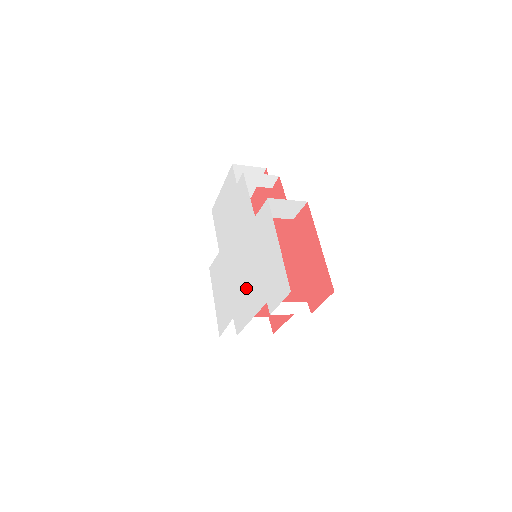
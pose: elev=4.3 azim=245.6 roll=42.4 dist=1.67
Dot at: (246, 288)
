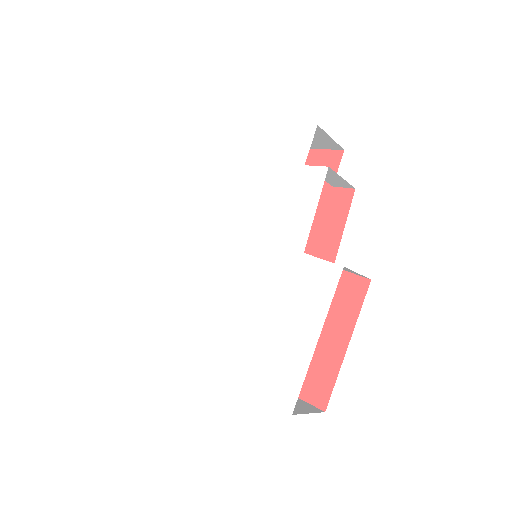
Dot at: (225, 305)
